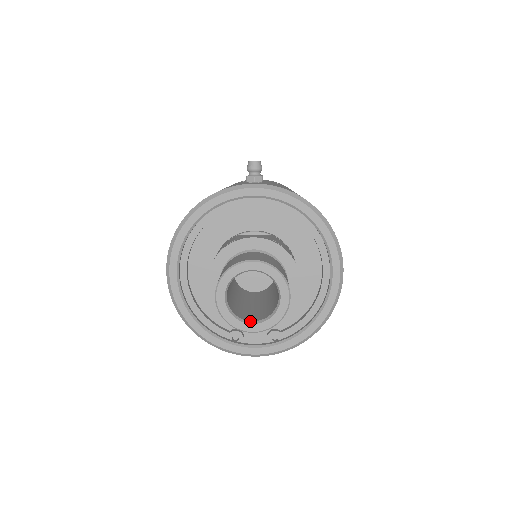
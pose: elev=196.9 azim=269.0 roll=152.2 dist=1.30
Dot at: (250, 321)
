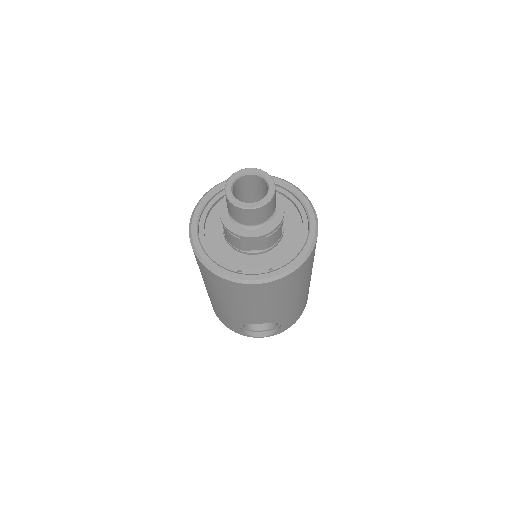
Dot at: (249, 203)
